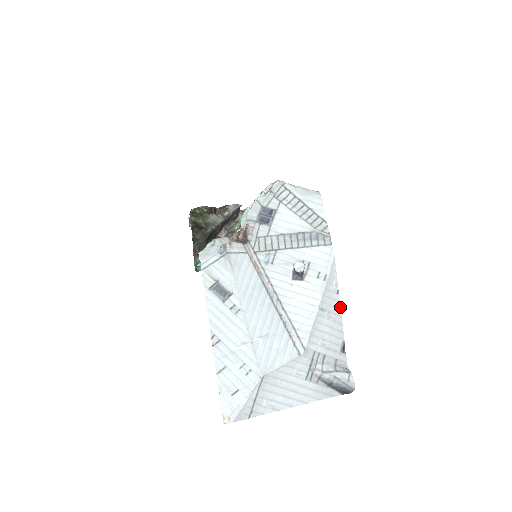
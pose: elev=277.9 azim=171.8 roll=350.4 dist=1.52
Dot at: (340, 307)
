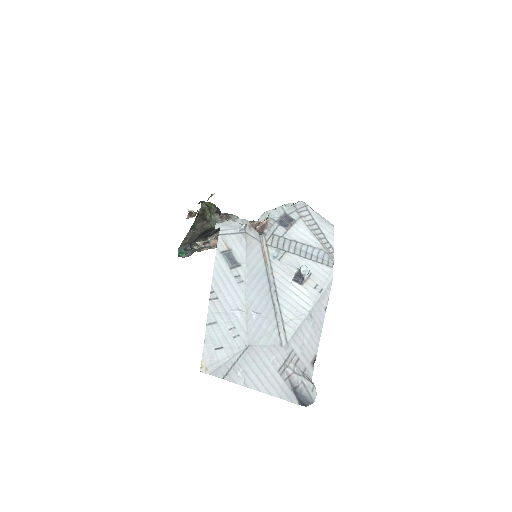
Dot at: occluded
